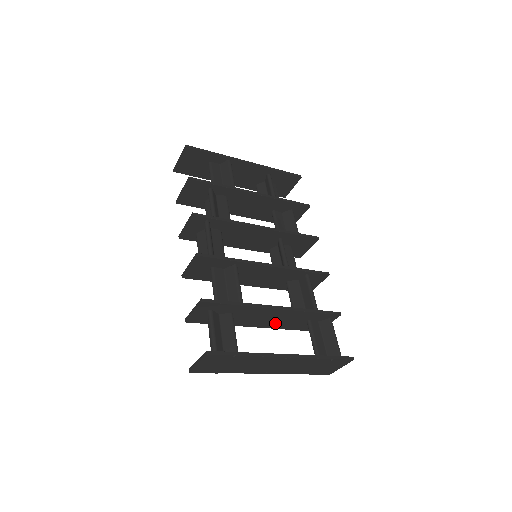
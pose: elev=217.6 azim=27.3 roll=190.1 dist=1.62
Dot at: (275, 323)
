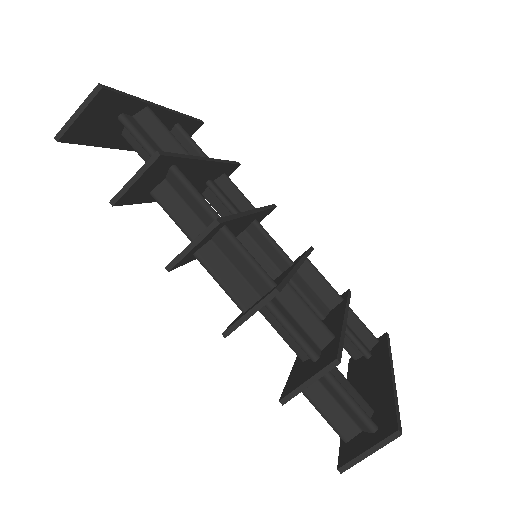
Dot at: occluded
